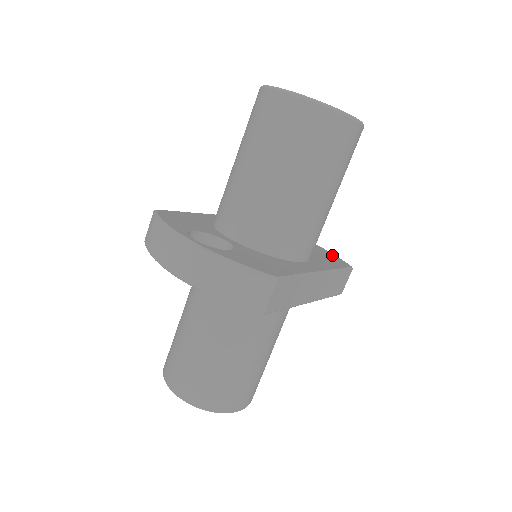
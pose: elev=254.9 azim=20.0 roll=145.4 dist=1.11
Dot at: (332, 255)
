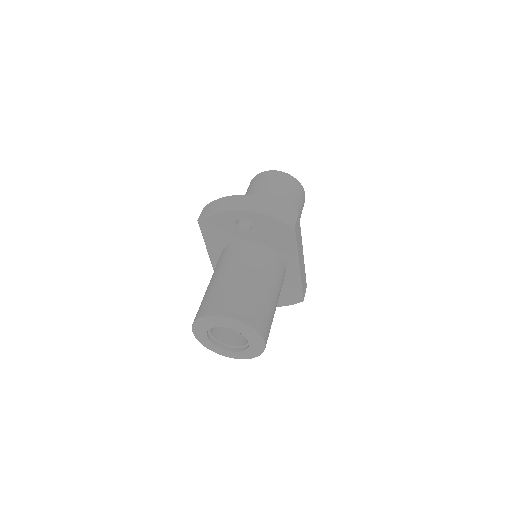
Dot at: occluded
